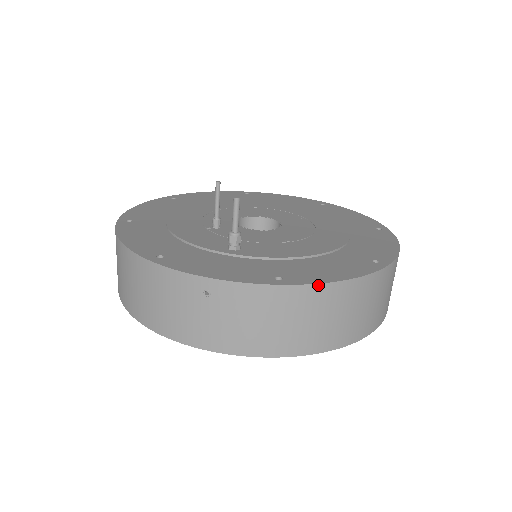
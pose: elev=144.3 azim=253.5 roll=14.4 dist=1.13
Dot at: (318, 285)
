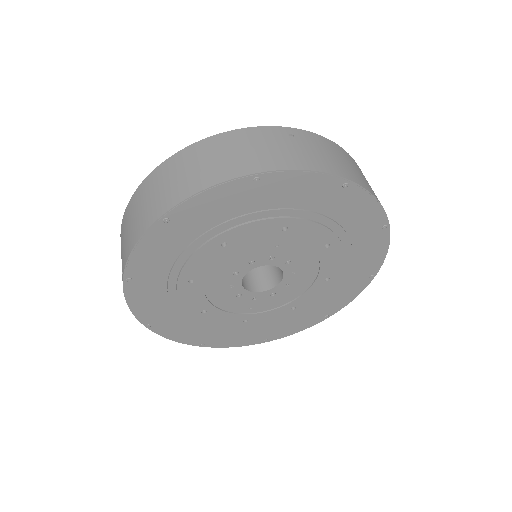
Dot at: (351, 157)
